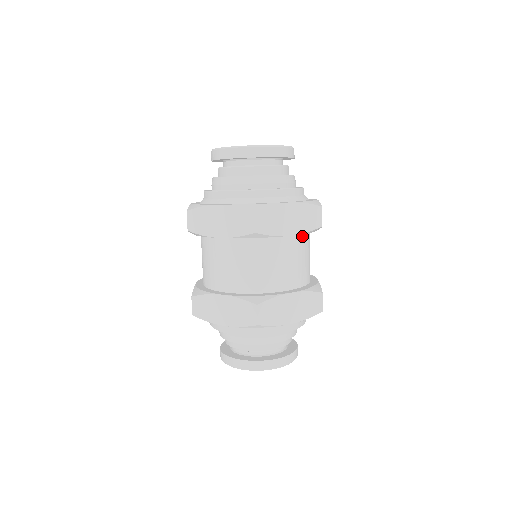
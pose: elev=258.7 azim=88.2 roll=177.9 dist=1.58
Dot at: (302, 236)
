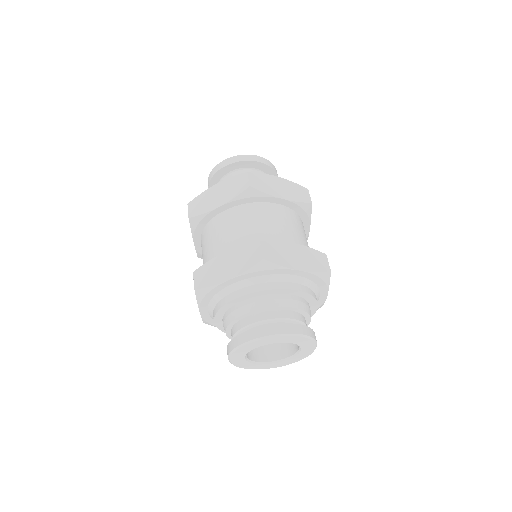
Dot at: (295, 214)
